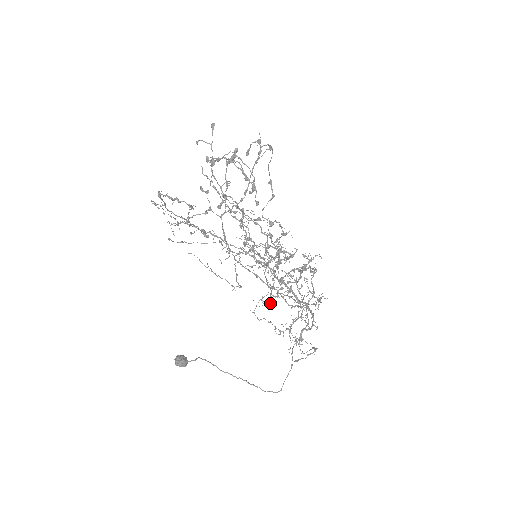
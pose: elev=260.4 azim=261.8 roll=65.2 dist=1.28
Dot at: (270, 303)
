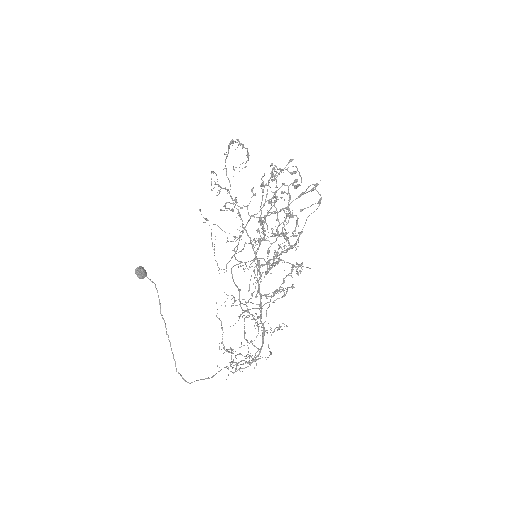
Dot at: occluded
